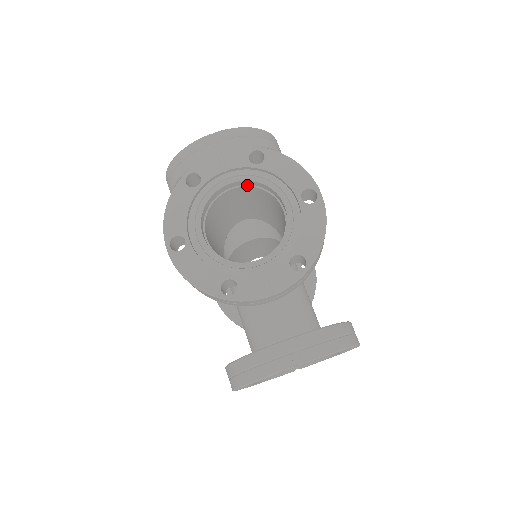
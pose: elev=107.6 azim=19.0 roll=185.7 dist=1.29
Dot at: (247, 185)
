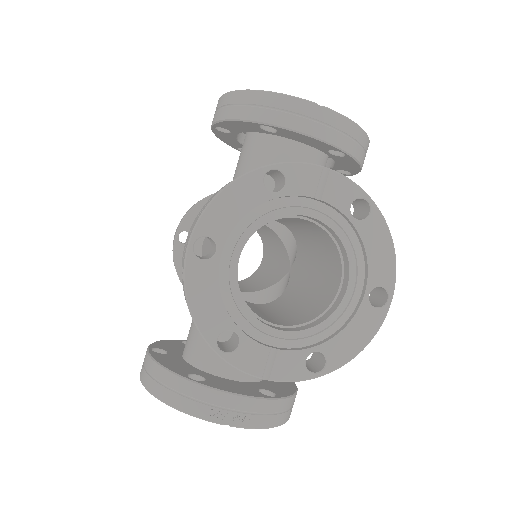
Dot at: (325, 228)
